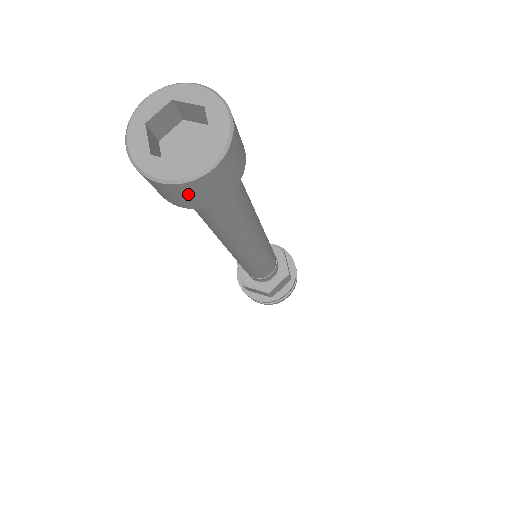
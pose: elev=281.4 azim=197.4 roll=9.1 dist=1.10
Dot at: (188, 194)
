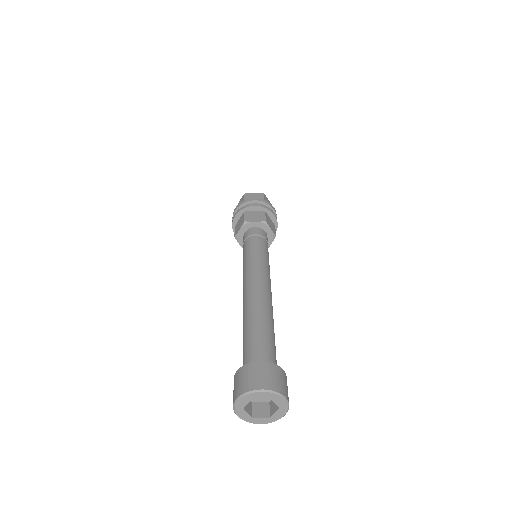
Dot at: occluded
